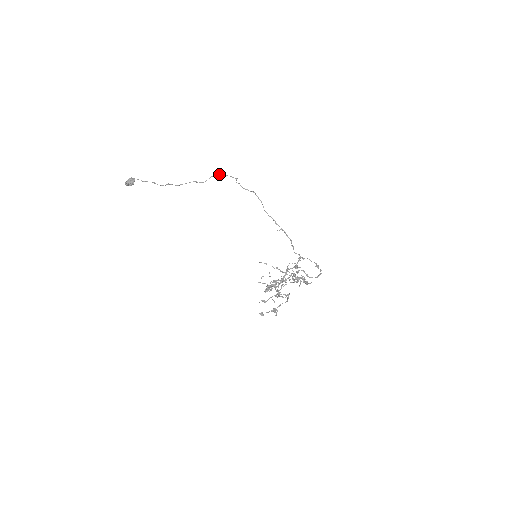
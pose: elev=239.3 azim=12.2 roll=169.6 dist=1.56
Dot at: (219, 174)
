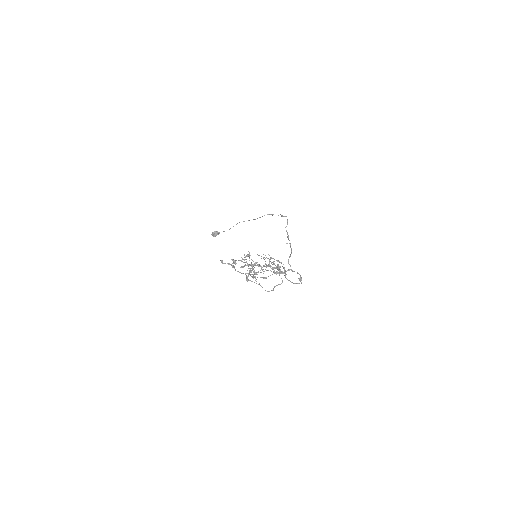
Dot at: (273, 214)
